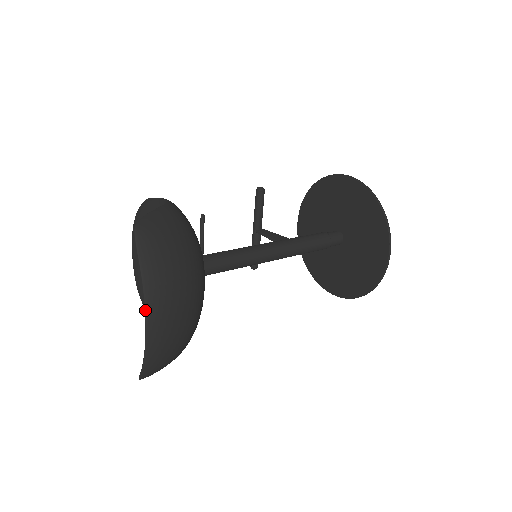
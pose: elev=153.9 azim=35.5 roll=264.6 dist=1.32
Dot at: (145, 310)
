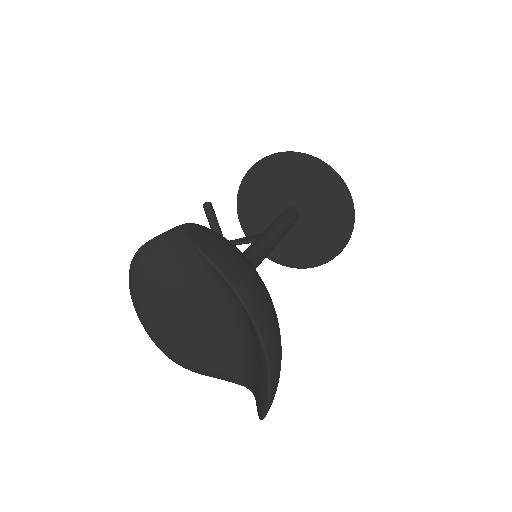
Dot at: (255, 326)
